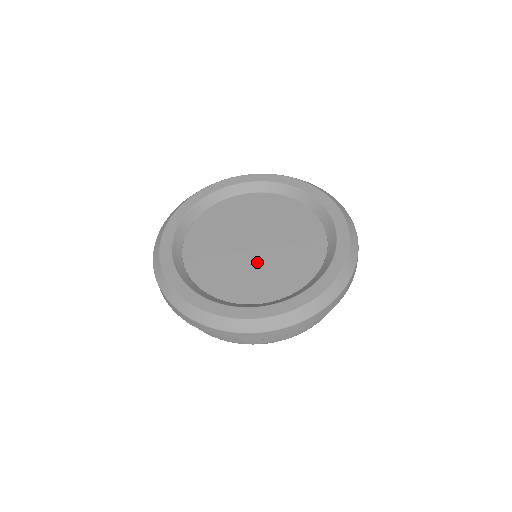
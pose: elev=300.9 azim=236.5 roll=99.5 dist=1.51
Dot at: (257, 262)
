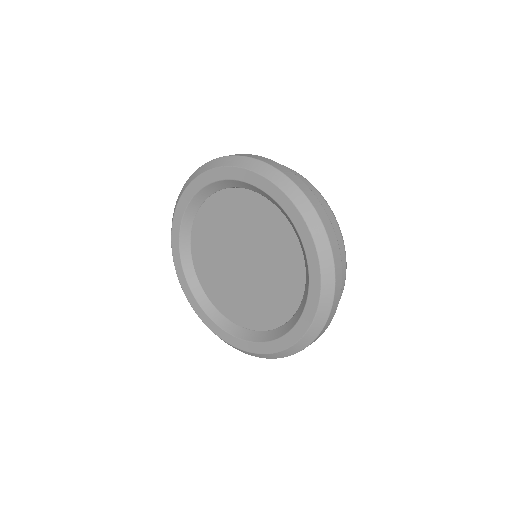
Dot at: (260, 278)
